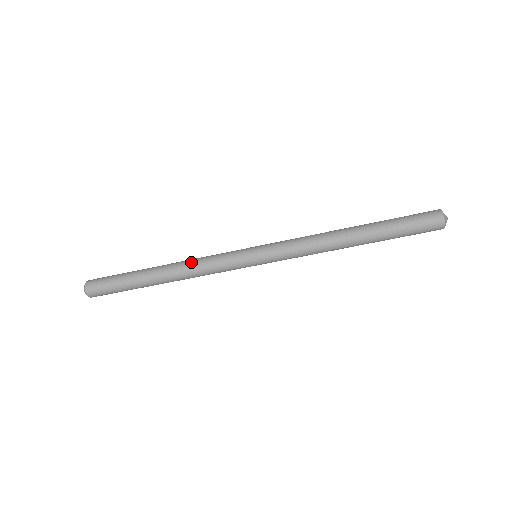
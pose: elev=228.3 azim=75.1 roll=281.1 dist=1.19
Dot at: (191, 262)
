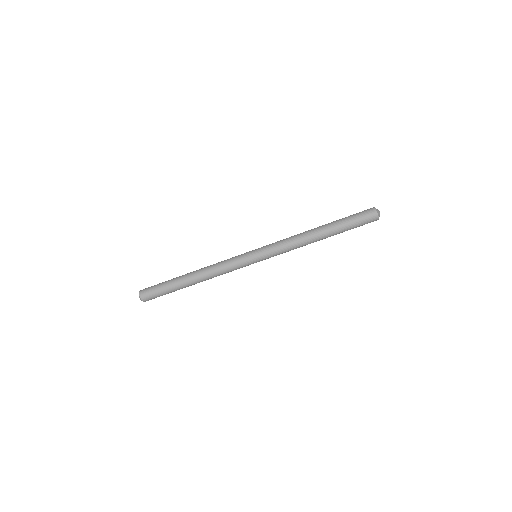
Dot at: (212, 267)
